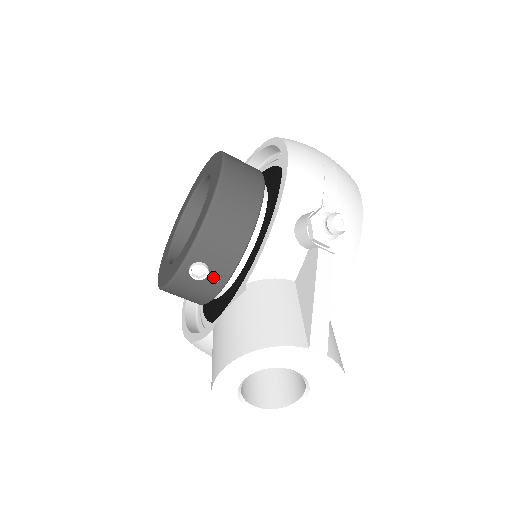
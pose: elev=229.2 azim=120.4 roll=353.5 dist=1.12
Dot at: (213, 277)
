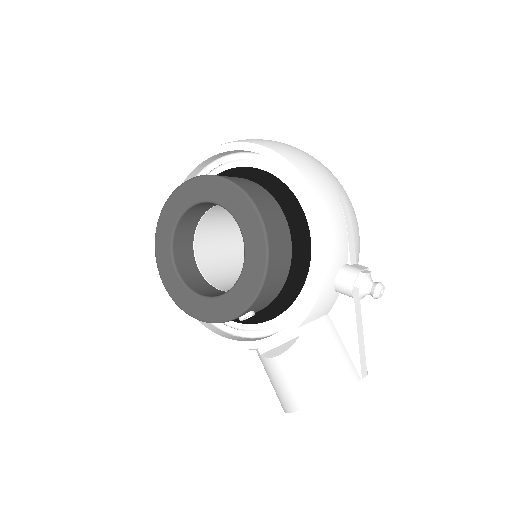
Dot at: occluded
